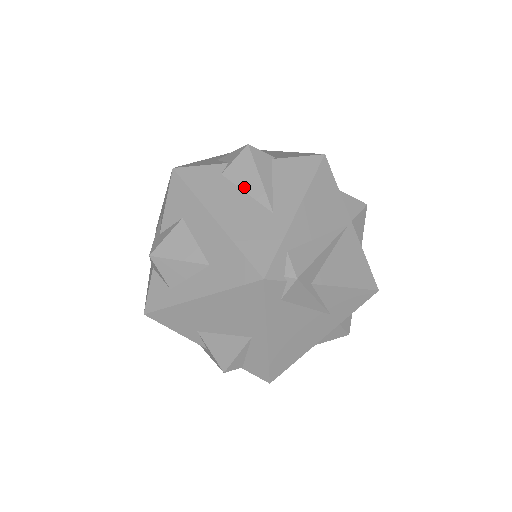
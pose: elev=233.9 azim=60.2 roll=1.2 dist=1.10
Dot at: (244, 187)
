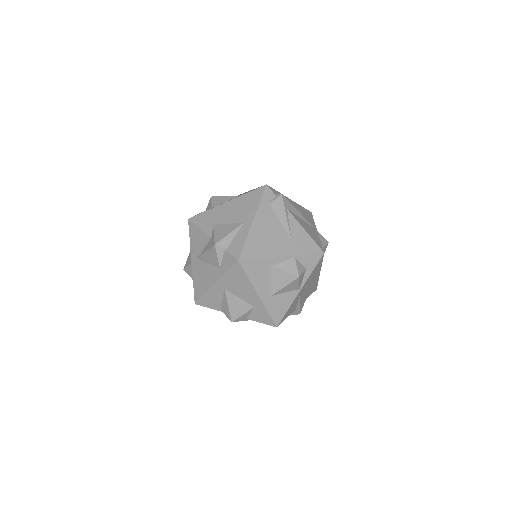
Dot at: occluded
